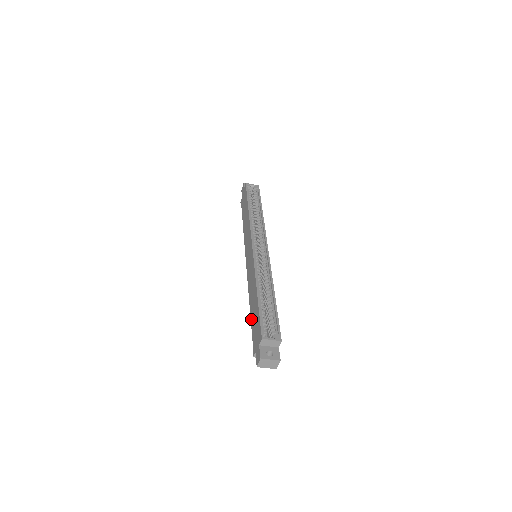
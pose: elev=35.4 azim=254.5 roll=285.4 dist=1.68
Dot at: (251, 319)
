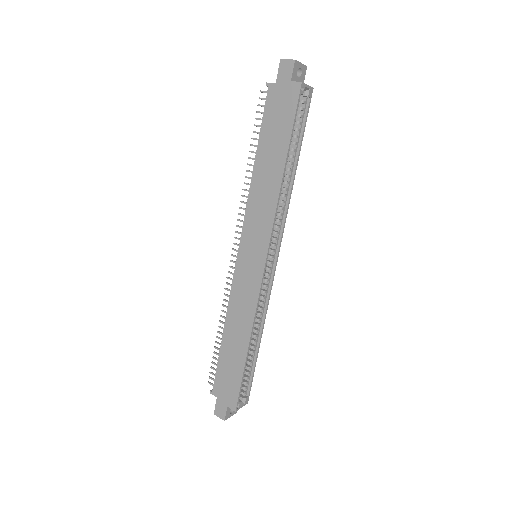
Dot at: (222, 353)
